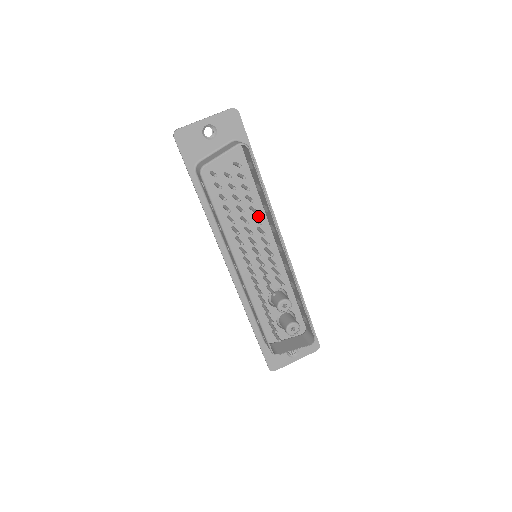
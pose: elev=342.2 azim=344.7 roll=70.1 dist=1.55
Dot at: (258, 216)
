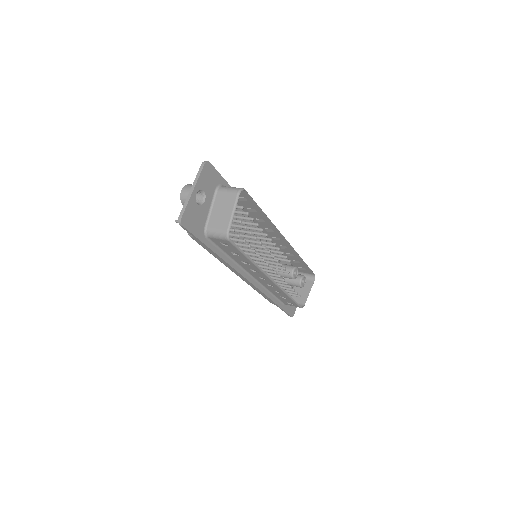
Dot at: occluded
